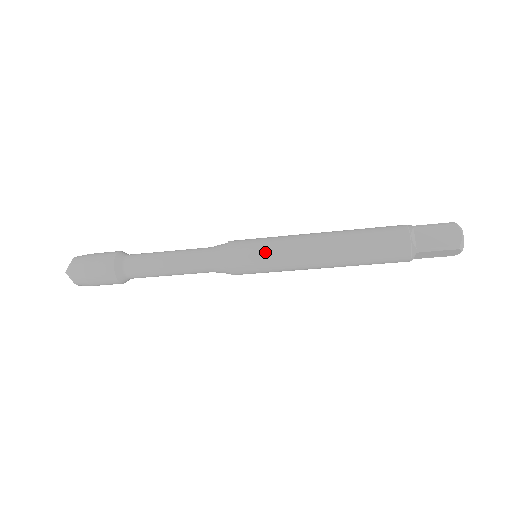
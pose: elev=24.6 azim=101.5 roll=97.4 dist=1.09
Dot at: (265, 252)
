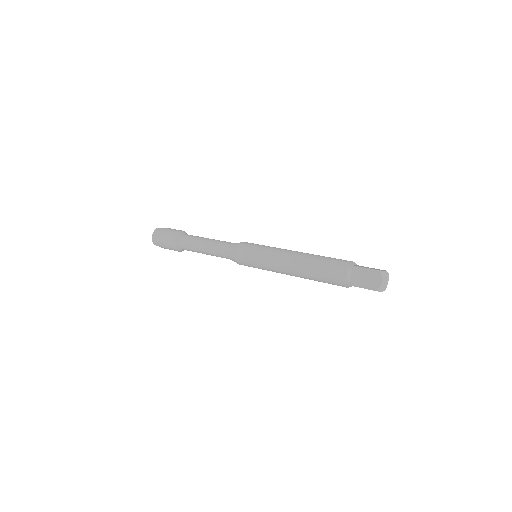
Dot at: (257, 259)
